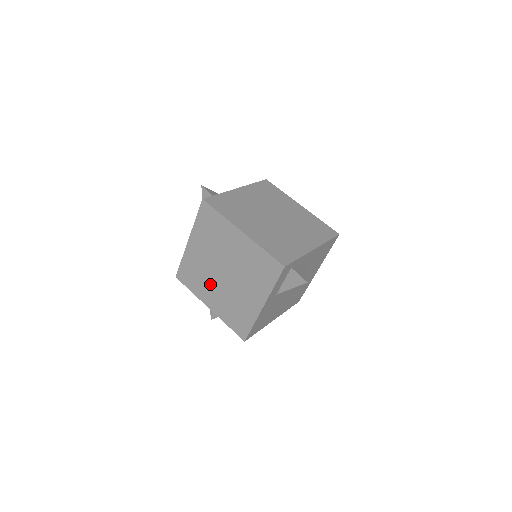
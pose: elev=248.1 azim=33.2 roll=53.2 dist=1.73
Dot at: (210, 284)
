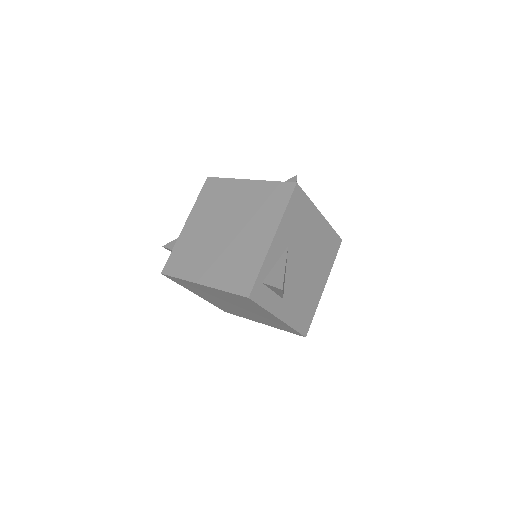
Dot at: (241, 313)
